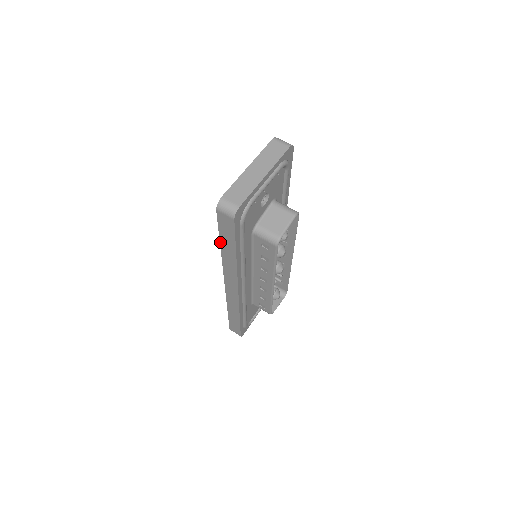
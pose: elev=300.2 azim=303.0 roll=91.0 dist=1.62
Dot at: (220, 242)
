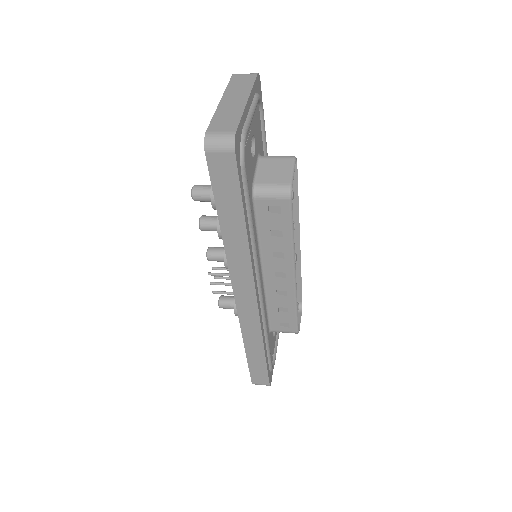
Dot at: (218, 217)
